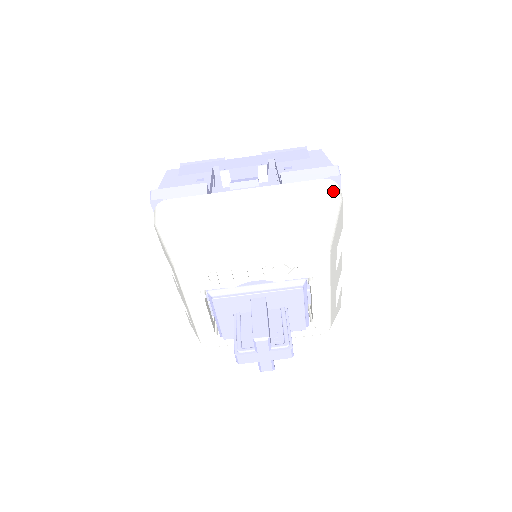
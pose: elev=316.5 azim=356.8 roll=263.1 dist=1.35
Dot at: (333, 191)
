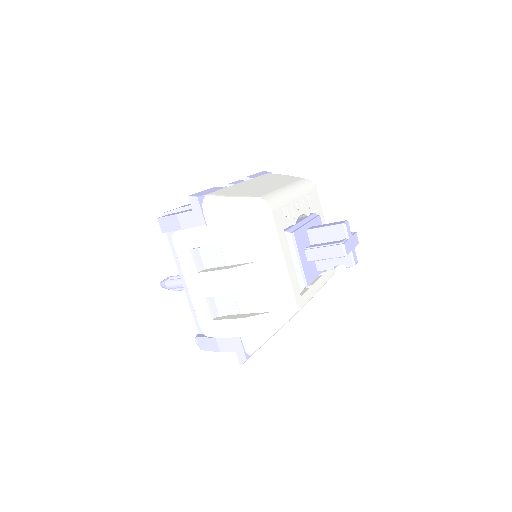
Dot at: occluded
